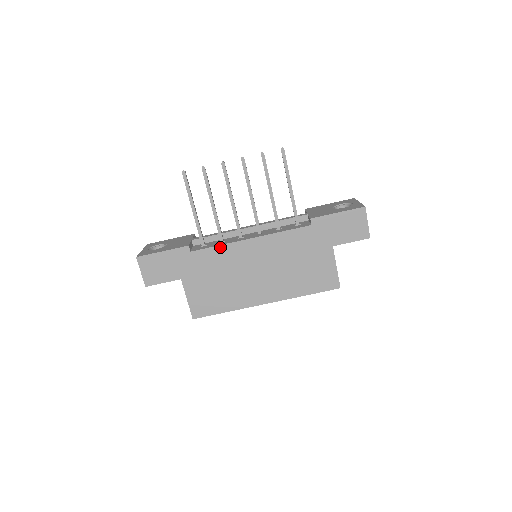
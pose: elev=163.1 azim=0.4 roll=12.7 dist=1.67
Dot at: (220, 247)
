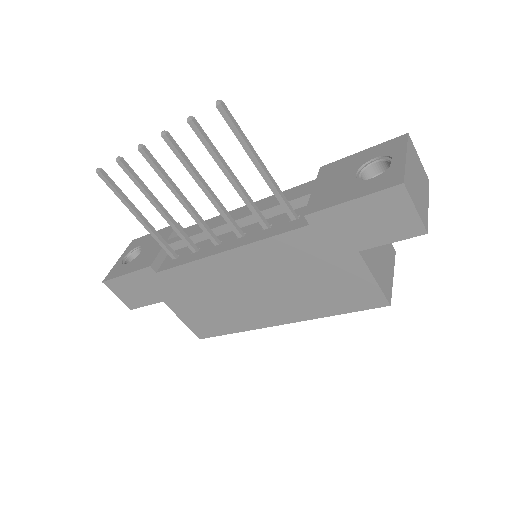
Dot at: (189, 265)
